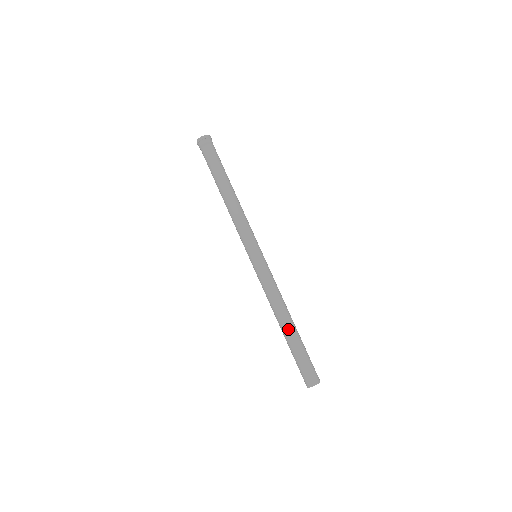
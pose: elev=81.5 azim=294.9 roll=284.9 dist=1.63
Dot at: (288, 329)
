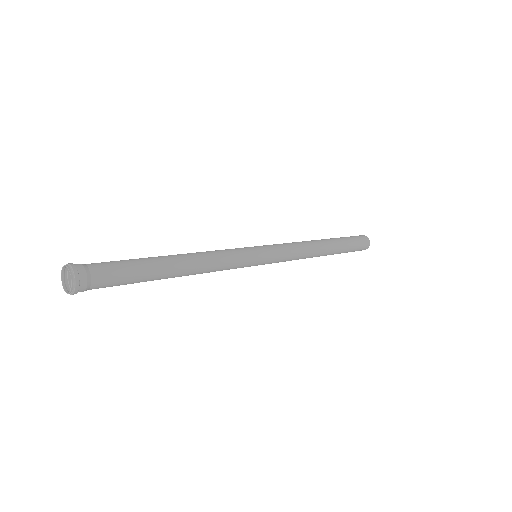
Dot at: occluded
